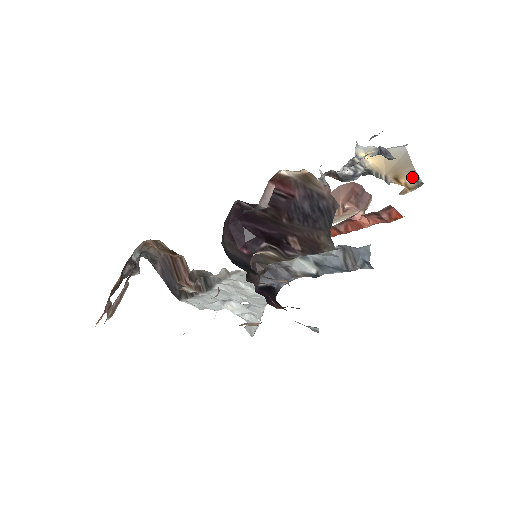
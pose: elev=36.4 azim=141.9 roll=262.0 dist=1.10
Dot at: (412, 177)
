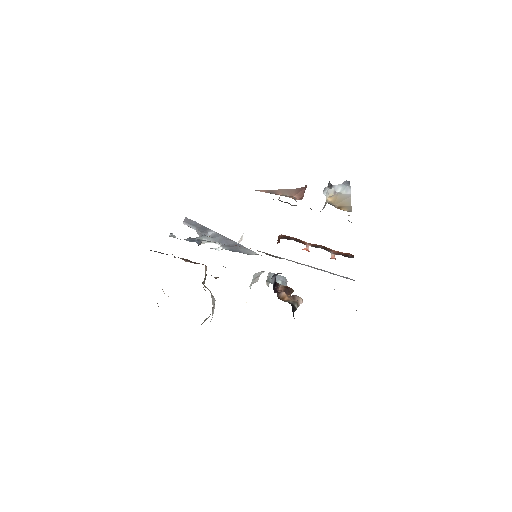
Dot at: (348, 210)
